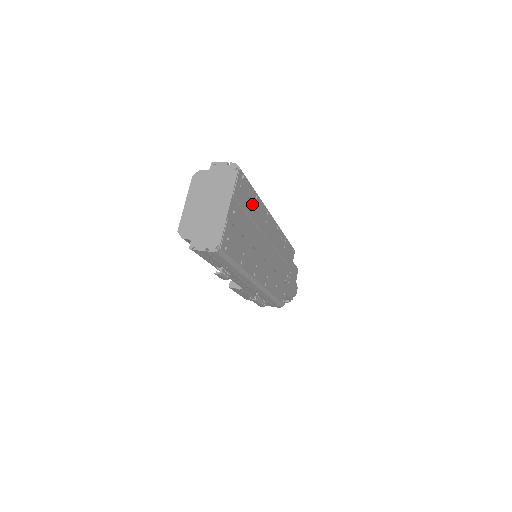
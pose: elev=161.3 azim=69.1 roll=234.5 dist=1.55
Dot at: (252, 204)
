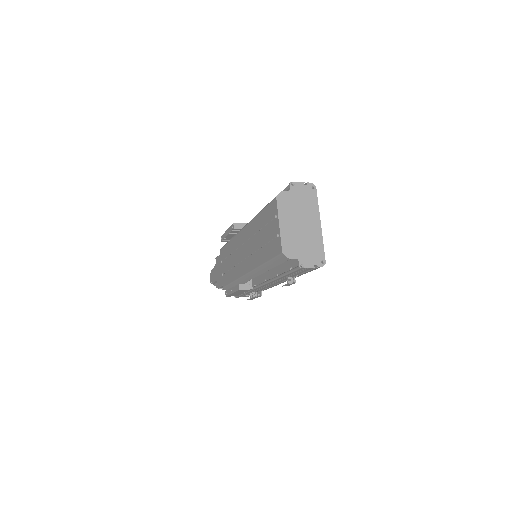
Dot at: occluded
